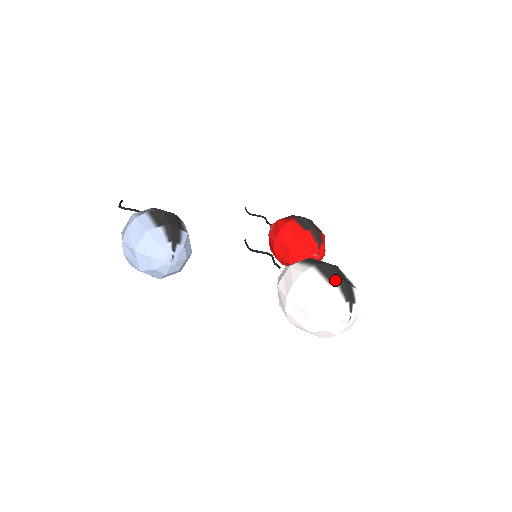
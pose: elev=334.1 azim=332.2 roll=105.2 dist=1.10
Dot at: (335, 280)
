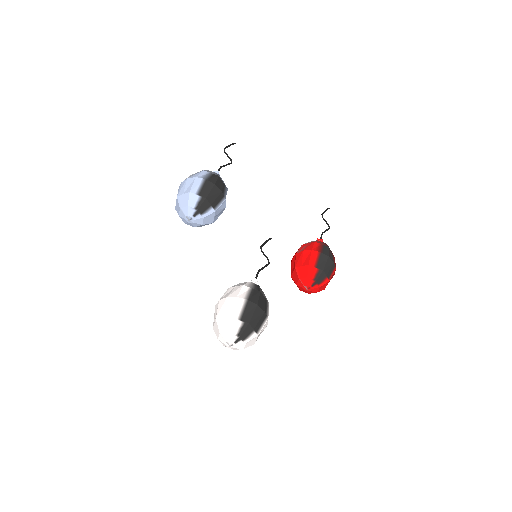
Dot at: (245, 319)
